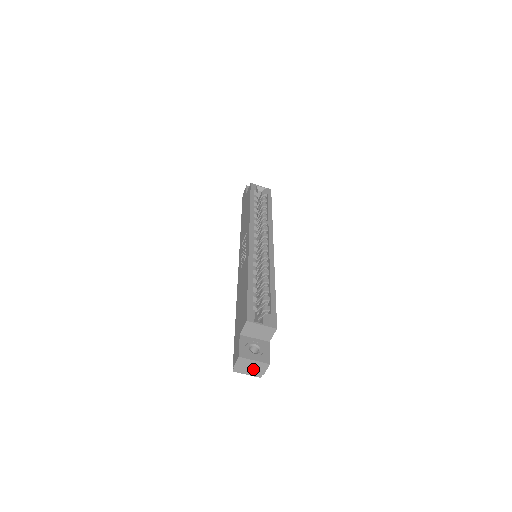
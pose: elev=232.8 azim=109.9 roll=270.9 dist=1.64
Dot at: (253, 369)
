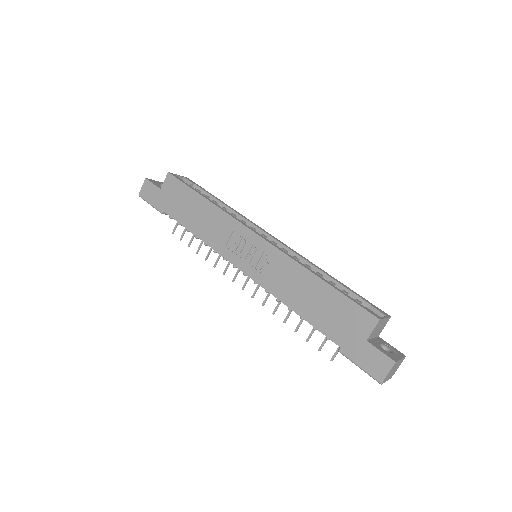
Dot at: (393, 371)
